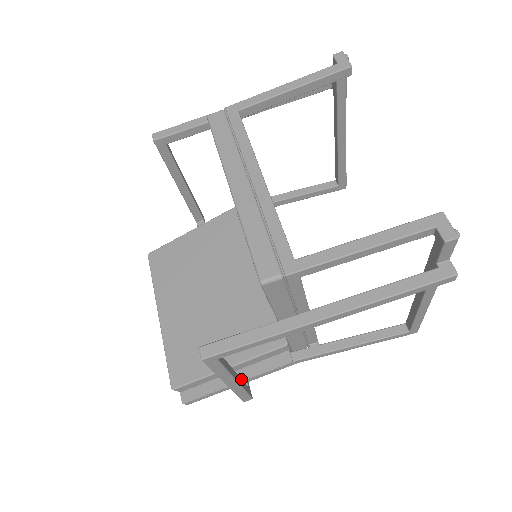
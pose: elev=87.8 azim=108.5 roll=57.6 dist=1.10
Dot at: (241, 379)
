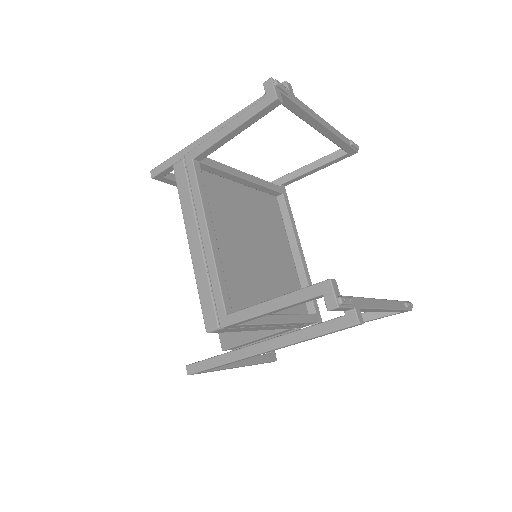
Dot at: occluded
